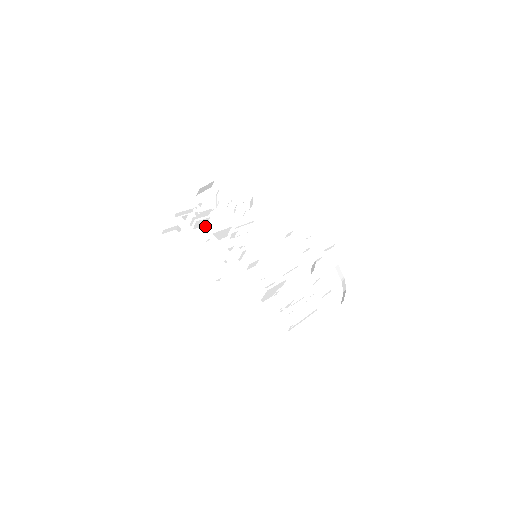
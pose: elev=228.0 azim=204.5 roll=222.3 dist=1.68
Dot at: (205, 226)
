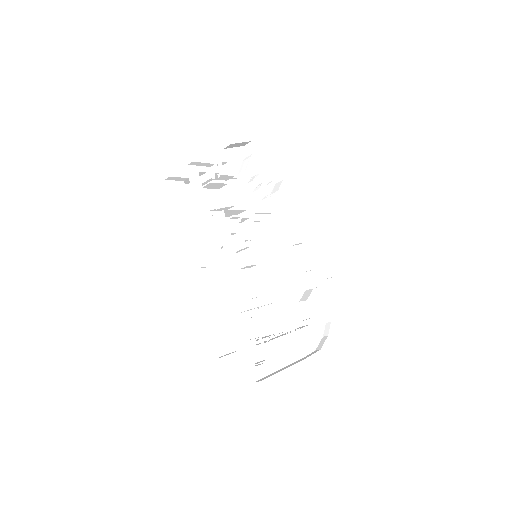
Dot at: (216, 190)
